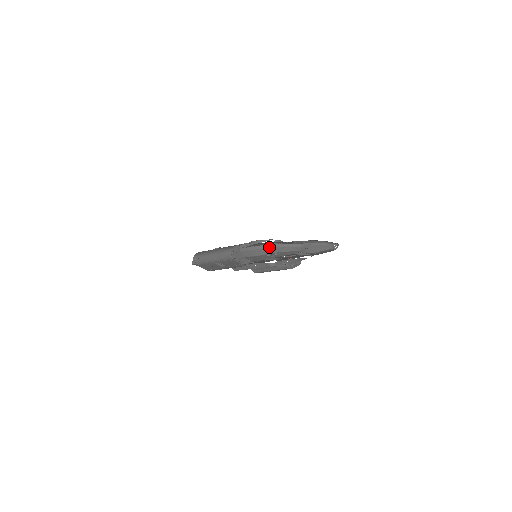
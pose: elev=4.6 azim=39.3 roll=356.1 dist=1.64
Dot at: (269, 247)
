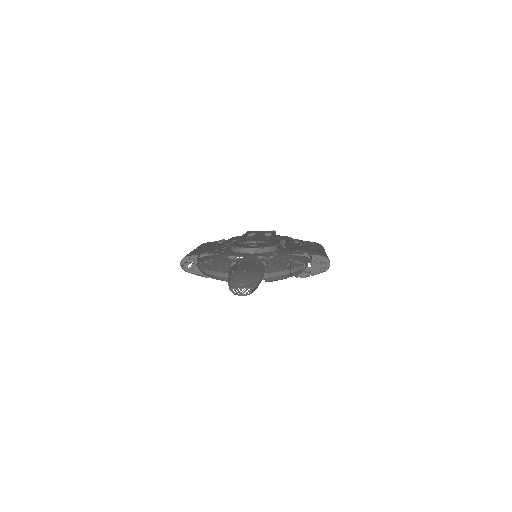
Dot at: (200, 269)
